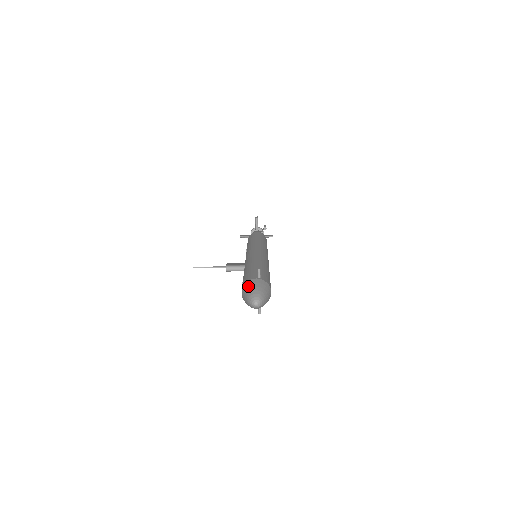
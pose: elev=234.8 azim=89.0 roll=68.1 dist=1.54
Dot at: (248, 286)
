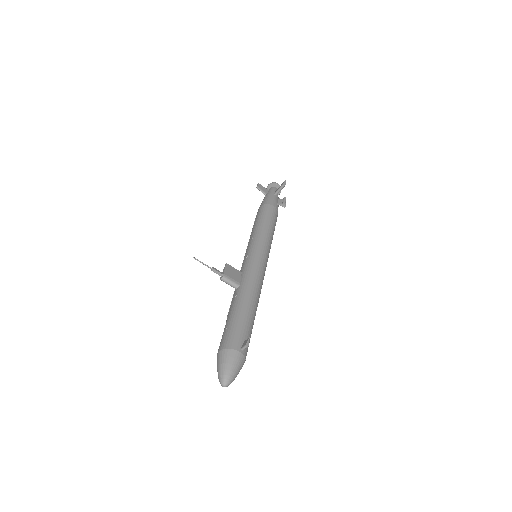
Dot at: (228, 358)
